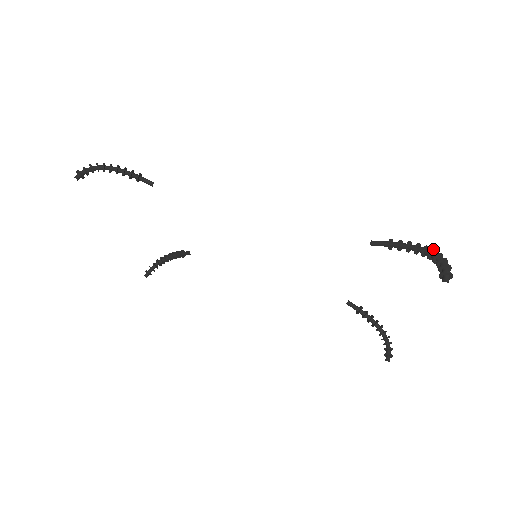
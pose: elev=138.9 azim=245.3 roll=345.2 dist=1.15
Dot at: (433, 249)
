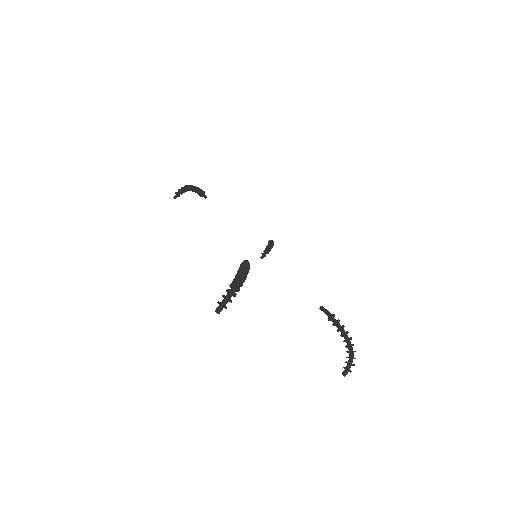
Dot at: (235, 278)
